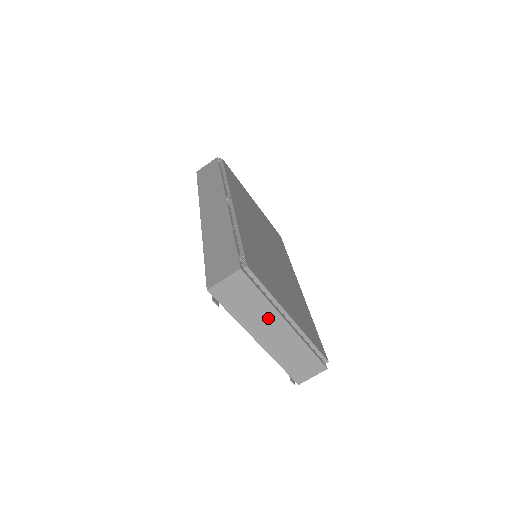
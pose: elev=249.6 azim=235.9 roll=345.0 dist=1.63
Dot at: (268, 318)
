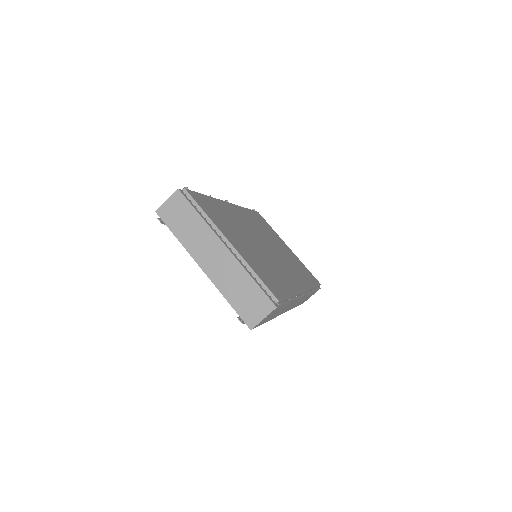
Dot at: (207, 240)
